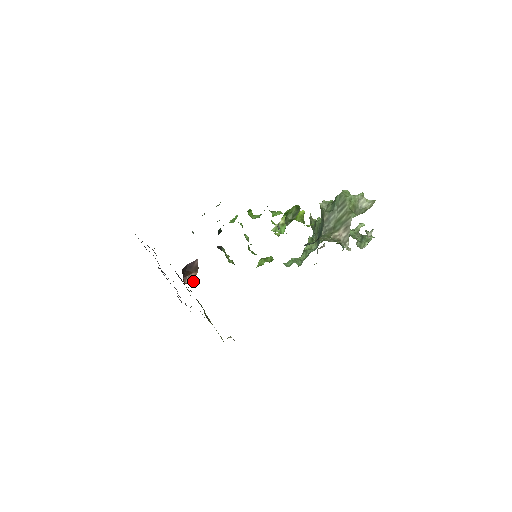
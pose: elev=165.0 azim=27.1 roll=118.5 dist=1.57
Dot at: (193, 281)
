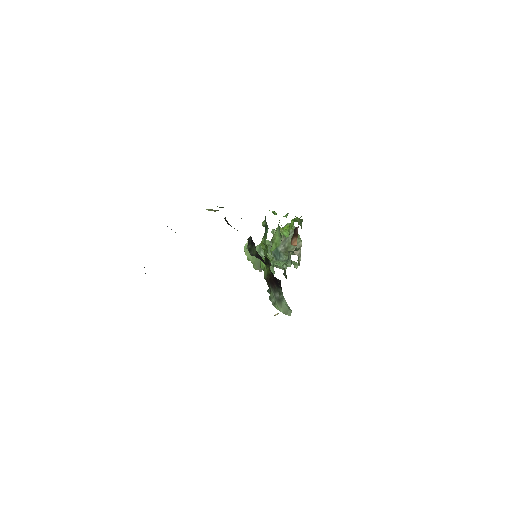
Dot at: (296, 244)
